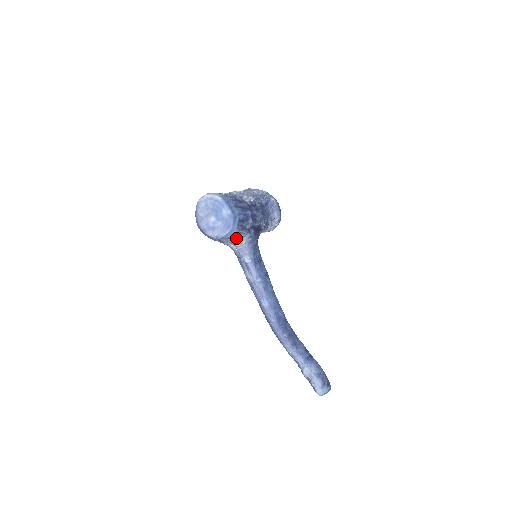
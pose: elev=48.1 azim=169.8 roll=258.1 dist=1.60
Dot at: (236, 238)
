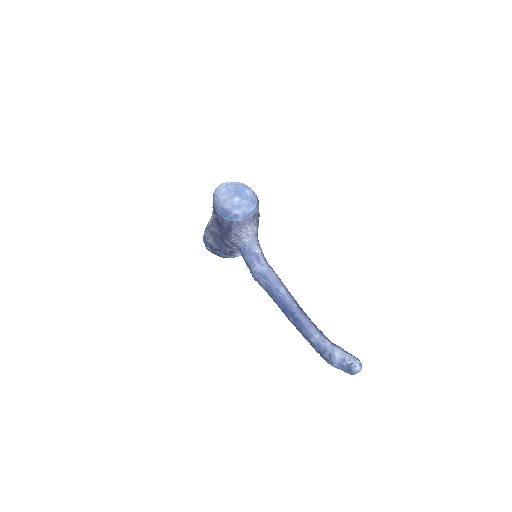
Dot at: (251, 224)
